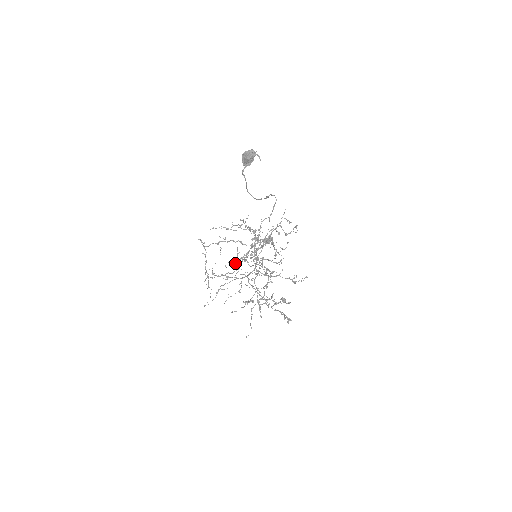
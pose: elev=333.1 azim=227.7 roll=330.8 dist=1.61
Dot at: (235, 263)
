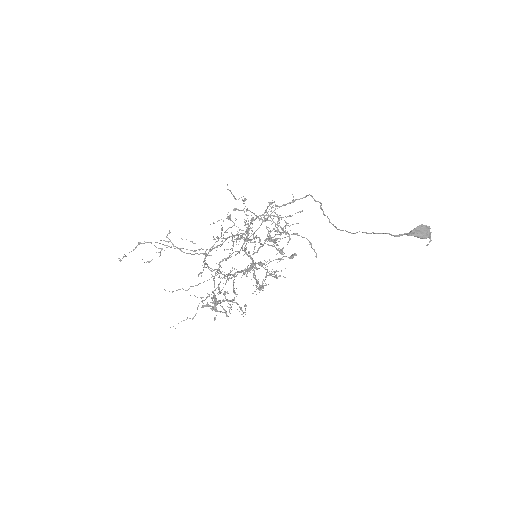
Dot at: occluded
